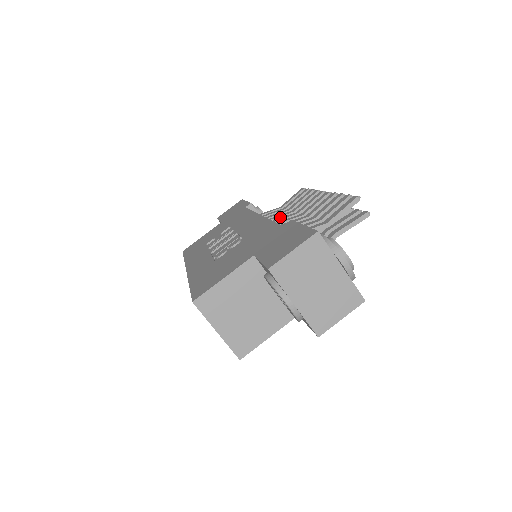
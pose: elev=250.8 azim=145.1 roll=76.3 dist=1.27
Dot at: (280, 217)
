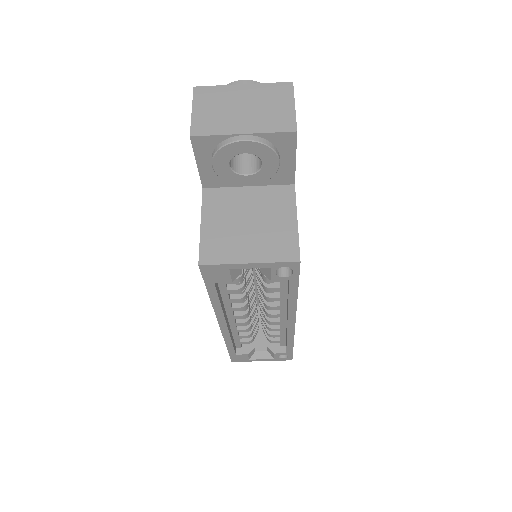
Dot at: occluded
